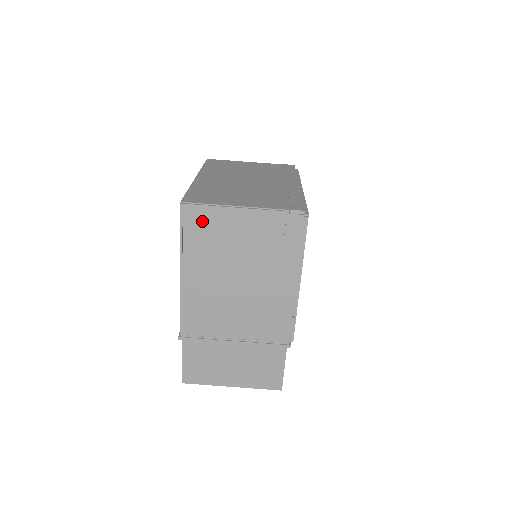
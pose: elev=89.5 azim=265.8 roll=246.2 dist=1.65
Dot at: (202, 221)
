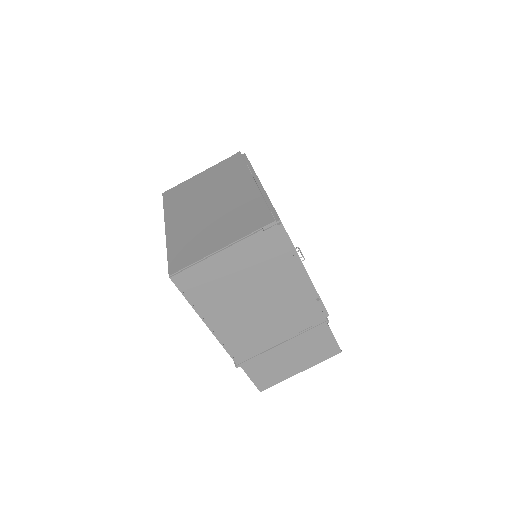
Dot at: (196, 279)
